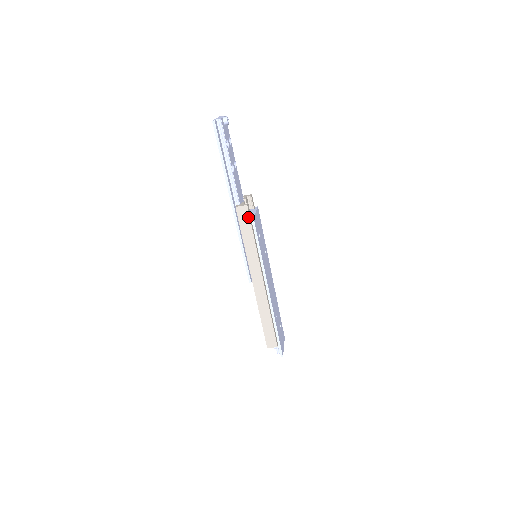
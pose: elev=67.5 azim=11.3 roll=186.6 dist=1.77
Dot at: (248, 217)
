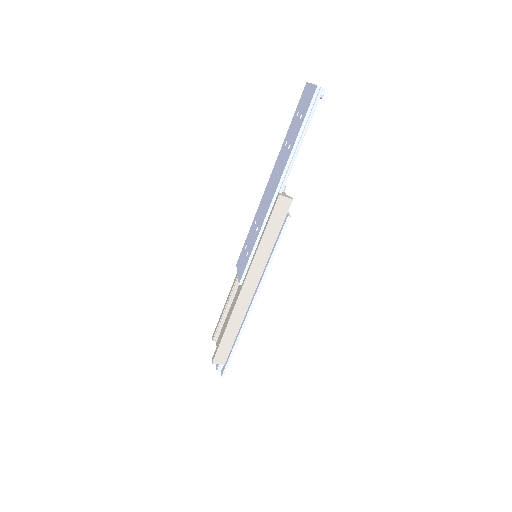
Dot at: (285, 213)
